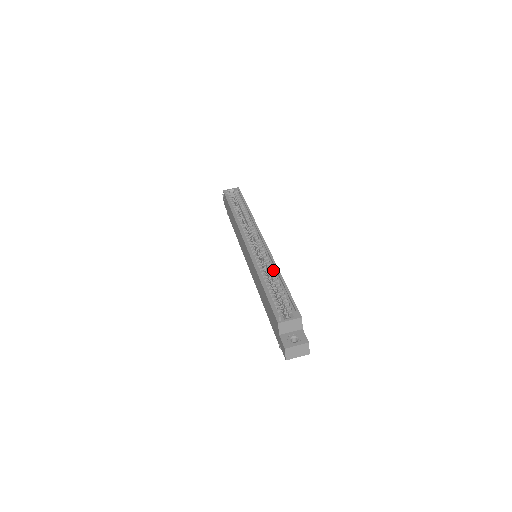
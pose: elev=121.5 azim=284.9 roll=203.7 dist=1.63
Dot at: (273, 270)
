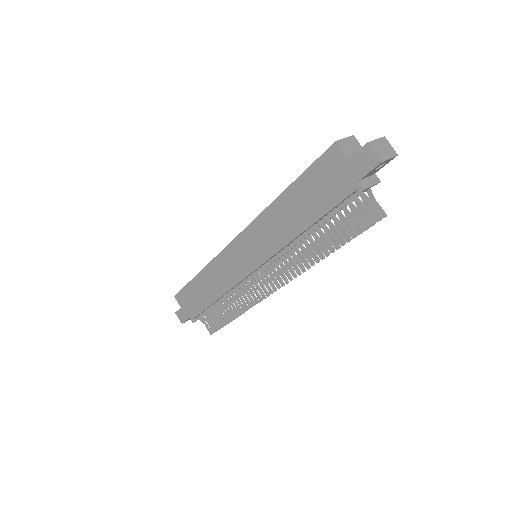
Dot at: occluded
